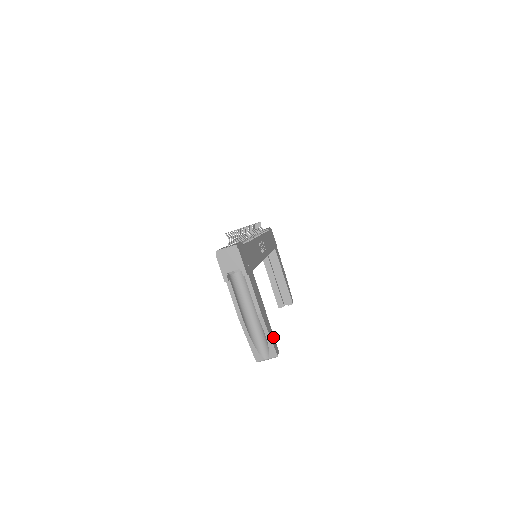
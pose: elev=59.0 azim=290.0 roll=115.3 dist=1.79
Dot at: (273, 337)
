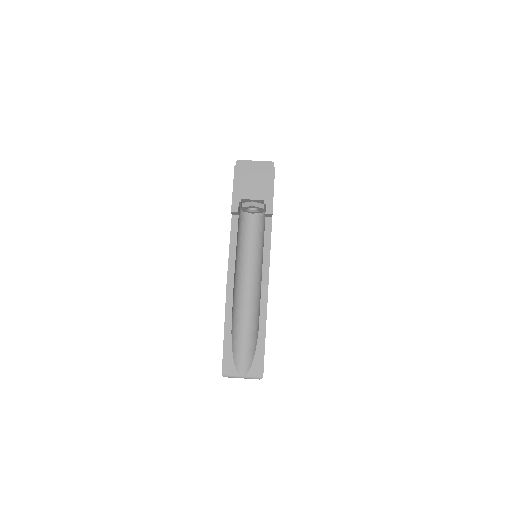
Dot at: occluded
